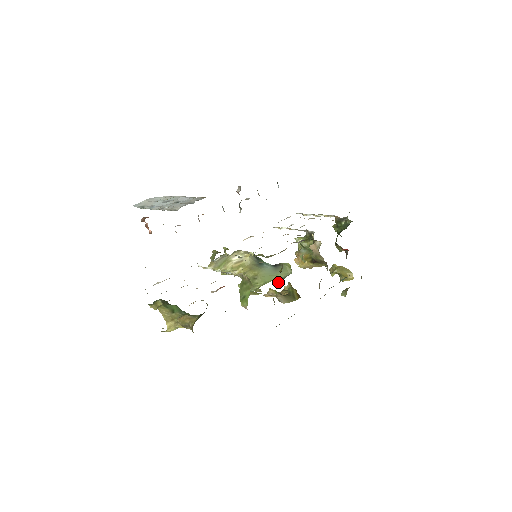
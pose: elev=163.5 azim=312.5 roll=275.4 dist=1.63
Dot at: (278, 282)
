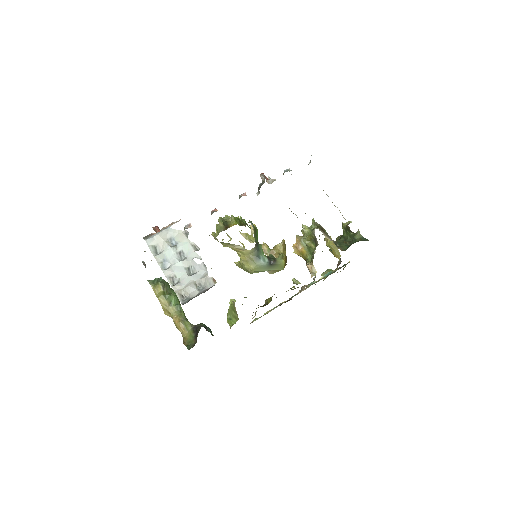
Dot at: occluded
